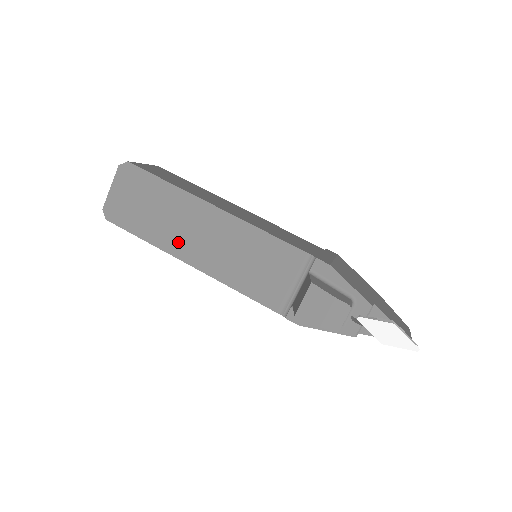
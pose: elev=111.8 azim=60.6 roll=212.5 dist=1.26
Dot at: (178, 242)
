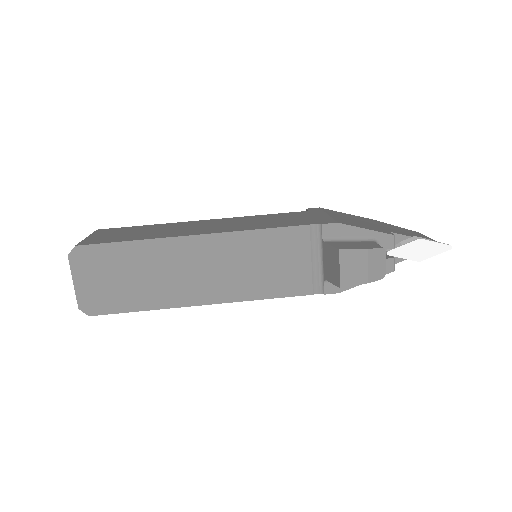
Dot at: (179, 291)
